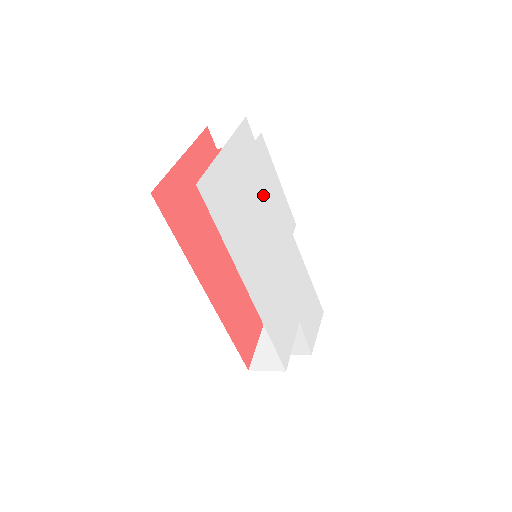
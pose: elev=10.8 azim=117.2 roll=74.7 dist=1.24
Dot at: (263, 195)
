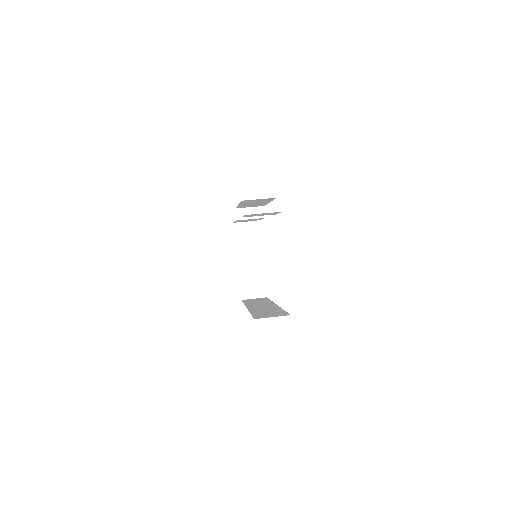
Dot at: occluded
